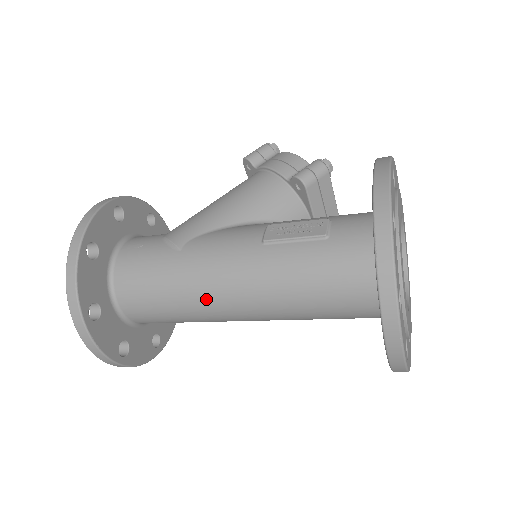
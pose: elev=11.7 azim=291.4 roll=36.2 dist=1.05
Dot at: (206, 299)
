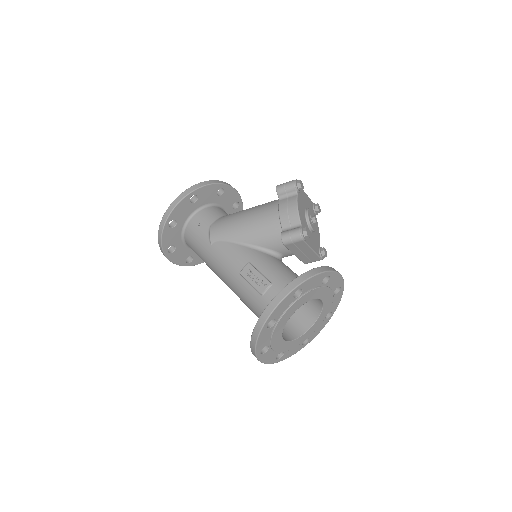
Dot at: (216, 274)
